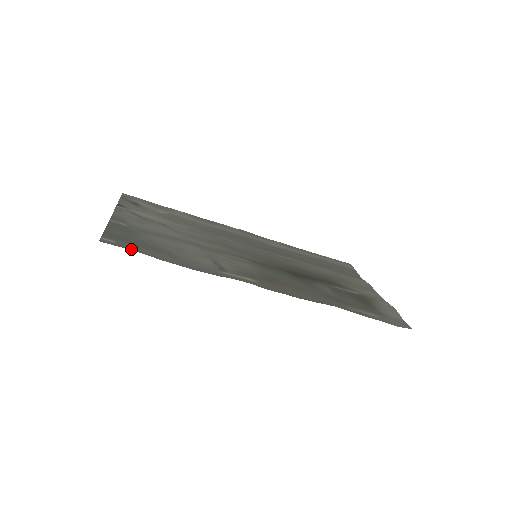
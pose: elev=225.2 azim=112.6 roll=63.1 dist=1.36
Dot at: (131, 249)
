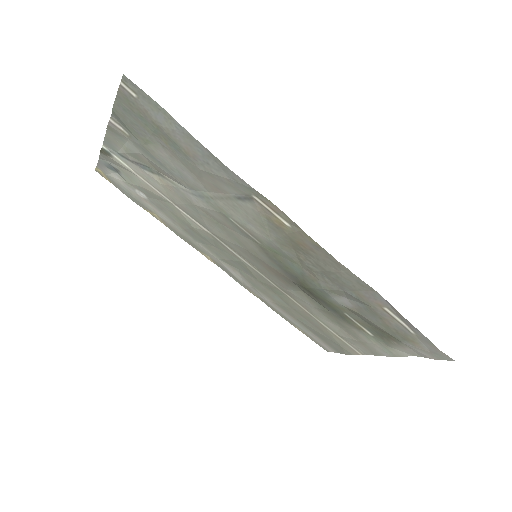
Dot at: (158, 106)
